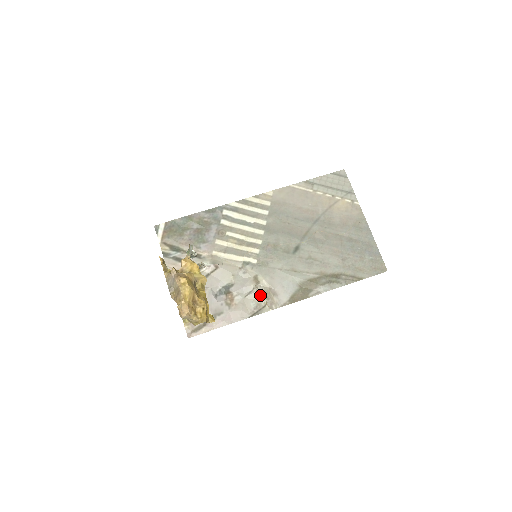
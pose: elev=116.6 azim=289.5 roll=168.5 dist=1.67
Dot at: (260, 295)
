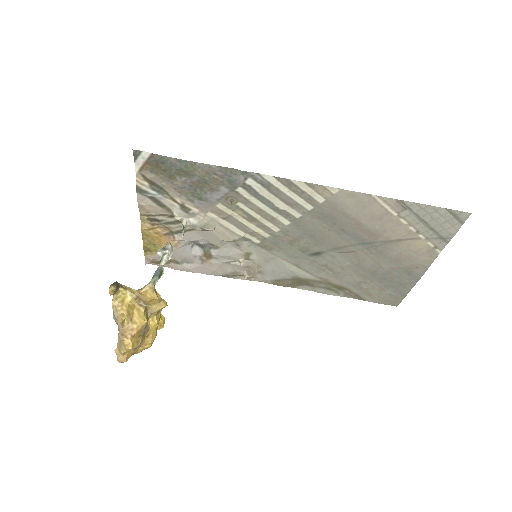
Dot at: (243, 268)
